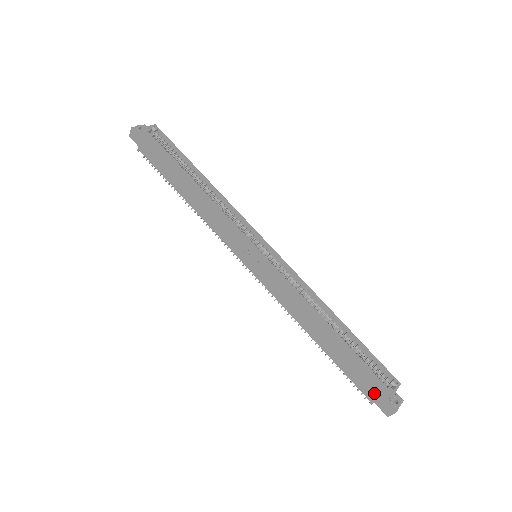
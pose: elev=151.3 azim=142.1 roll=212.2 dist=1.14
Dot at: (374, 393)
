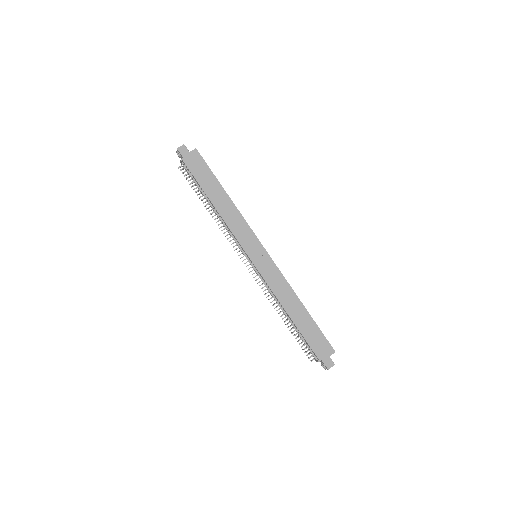
Dot at: (323, 352)
